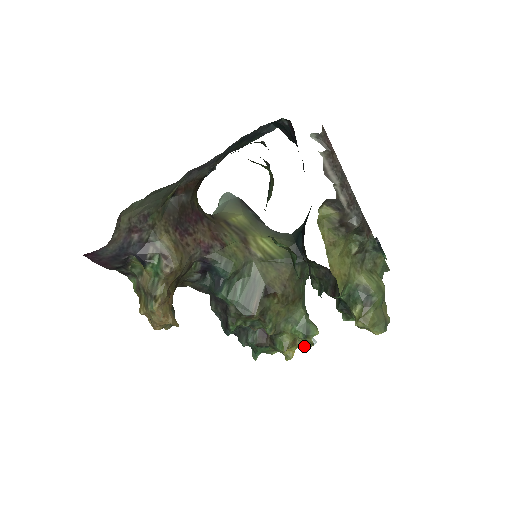
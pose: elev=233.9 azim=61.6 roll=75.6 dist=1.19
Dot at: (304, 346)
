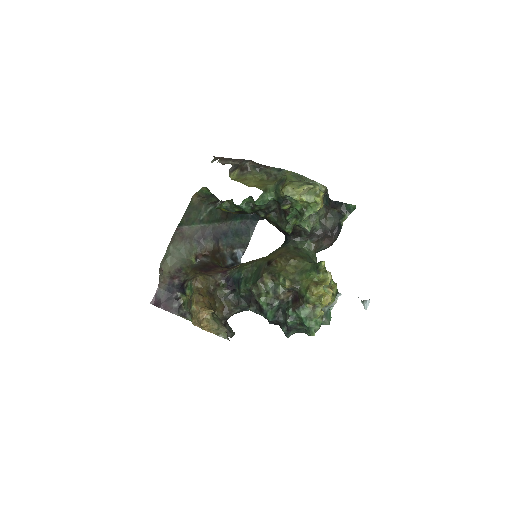
Dot at: (326, 281)
